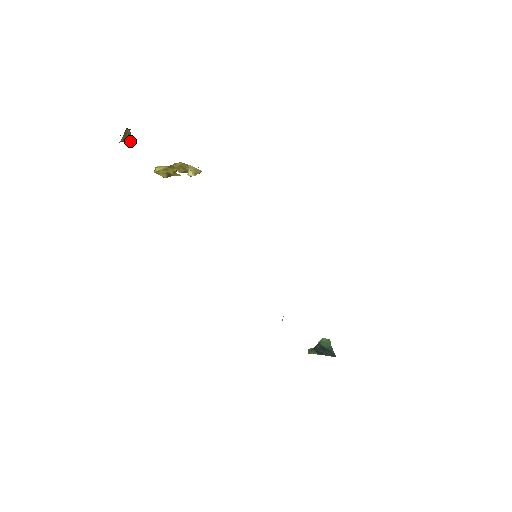
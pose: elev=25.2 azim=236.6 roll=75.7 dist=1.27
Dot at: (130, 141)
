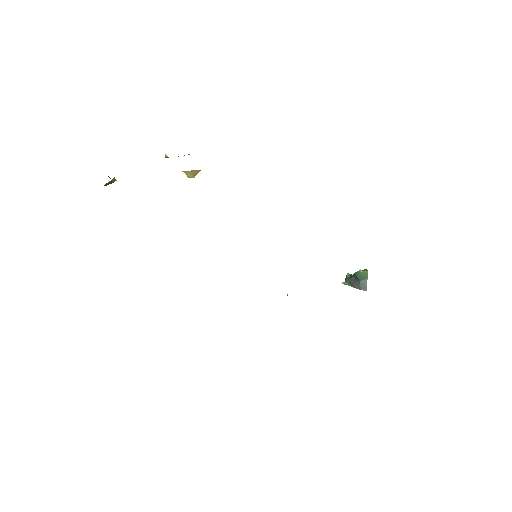
Dot at: (116, 180)
